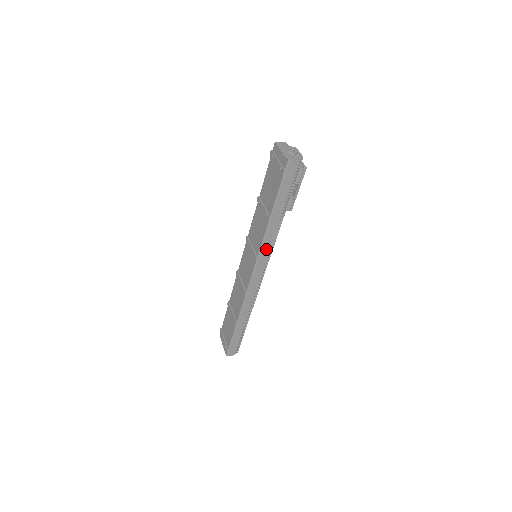
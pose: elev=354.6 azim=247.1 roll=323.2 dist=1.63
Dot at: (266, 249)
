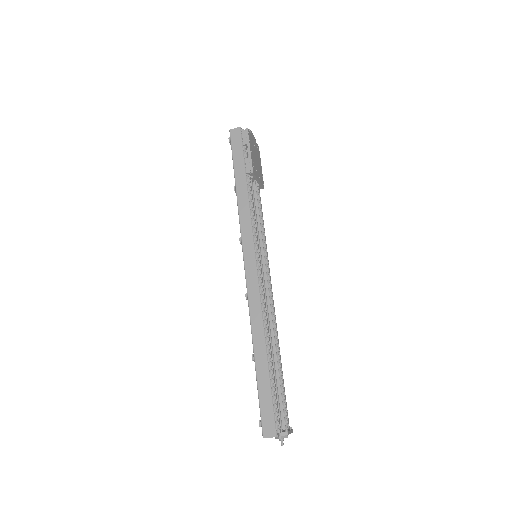
Dot at: (247, 226)
